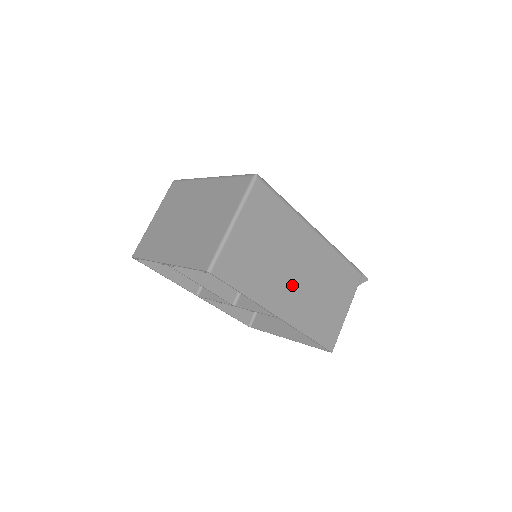
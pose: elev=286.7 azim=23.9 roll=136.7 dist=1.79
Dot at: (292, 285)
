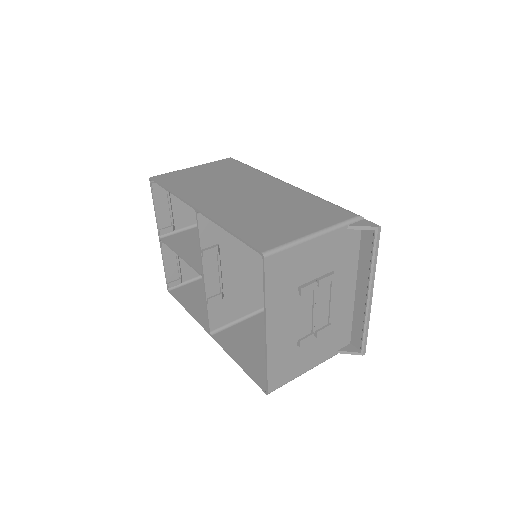
Dot at: (229, 197)
